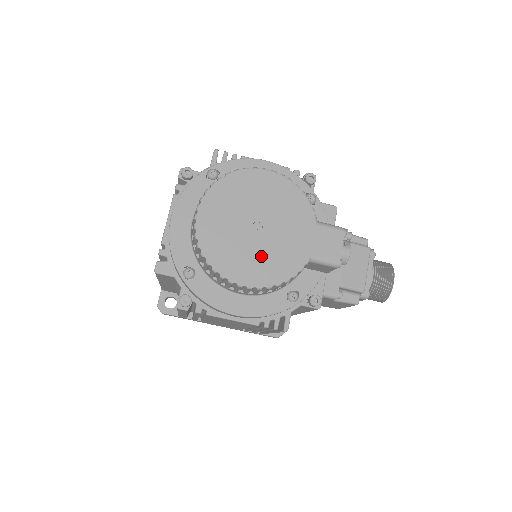
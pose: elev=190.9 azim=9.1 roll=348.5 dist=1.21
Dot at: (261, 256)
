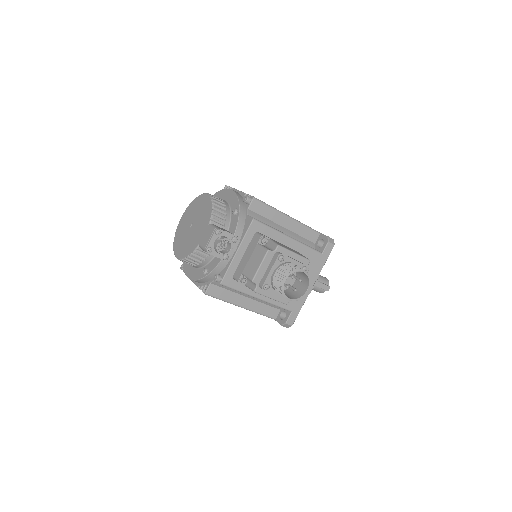
Dot at: (186, 242)
